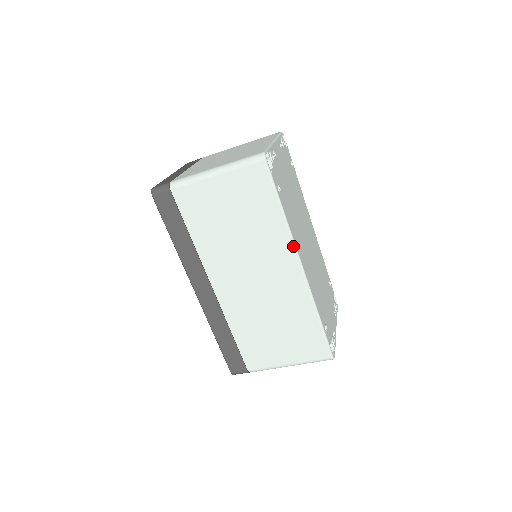
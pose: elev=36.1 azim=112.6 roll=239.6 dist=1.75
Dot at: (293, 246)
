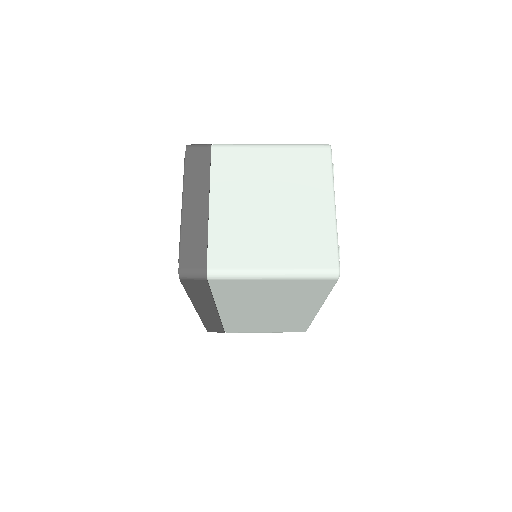
Dot at: (320, 306)
